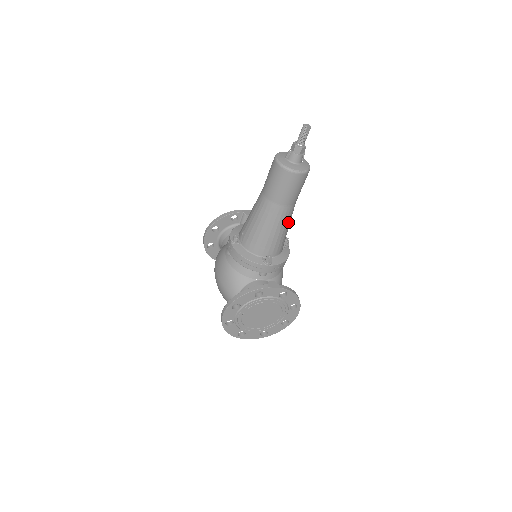
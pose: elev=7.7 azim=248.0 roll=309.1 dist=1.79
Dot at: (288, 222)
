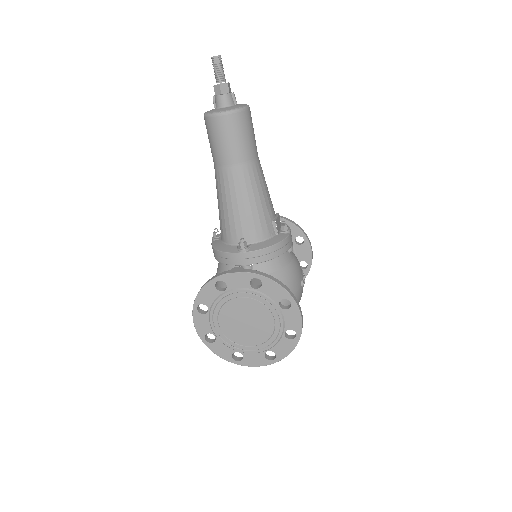
Dot at: (253, 190)
